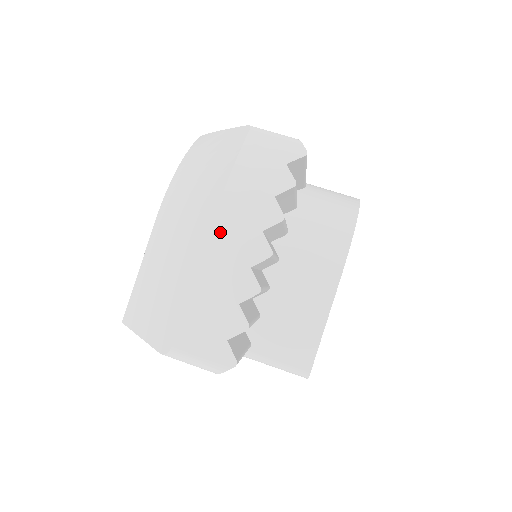
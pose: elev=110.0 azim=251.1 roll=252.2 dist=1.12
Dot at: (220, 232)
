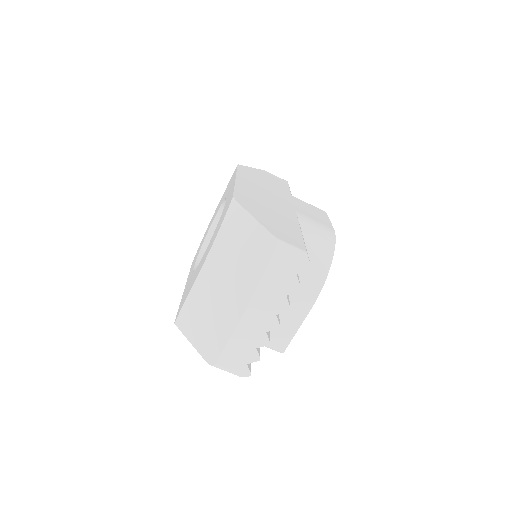
Dot at: (251, 312)
